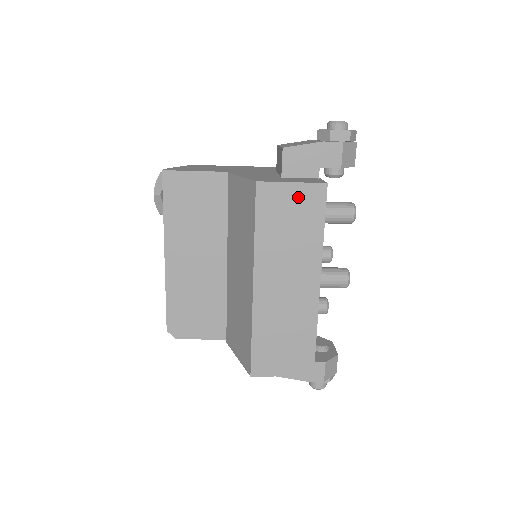
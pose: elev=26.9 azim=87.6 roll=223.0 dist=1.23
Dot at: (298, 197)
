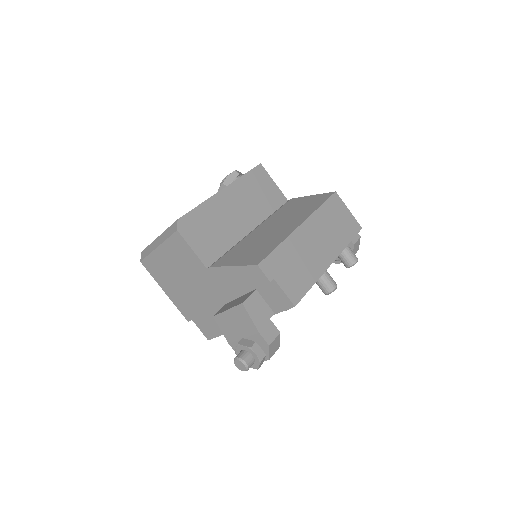
Dot at: (348, 218)
